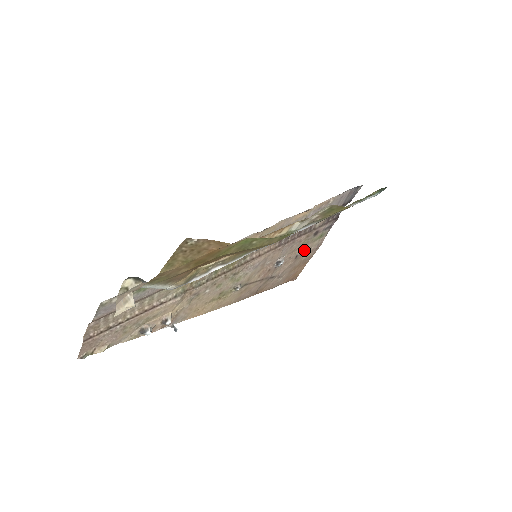
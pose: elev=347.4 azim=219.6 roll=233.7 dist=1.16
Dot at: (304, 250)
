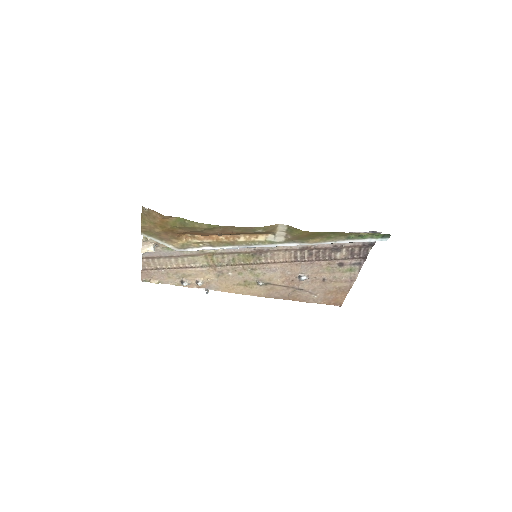
Dot at: (333, 277)
